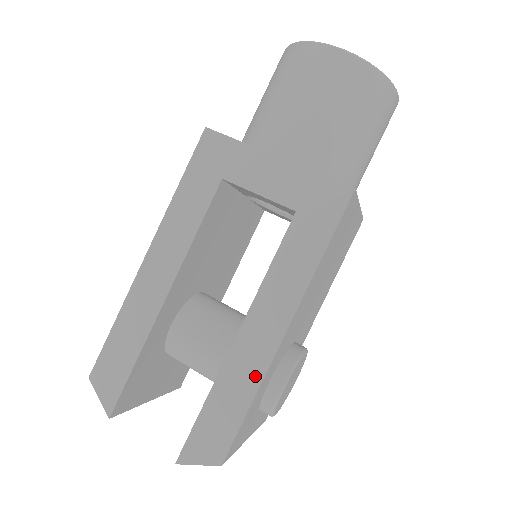
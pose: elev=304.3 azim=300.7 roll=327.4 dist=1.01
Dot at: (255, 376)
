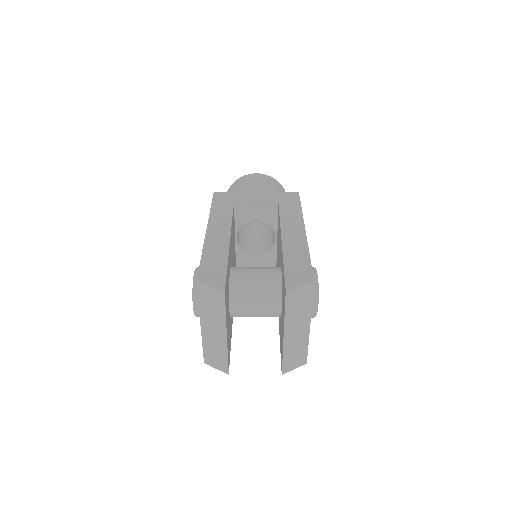
Dot at: (303, 247)
